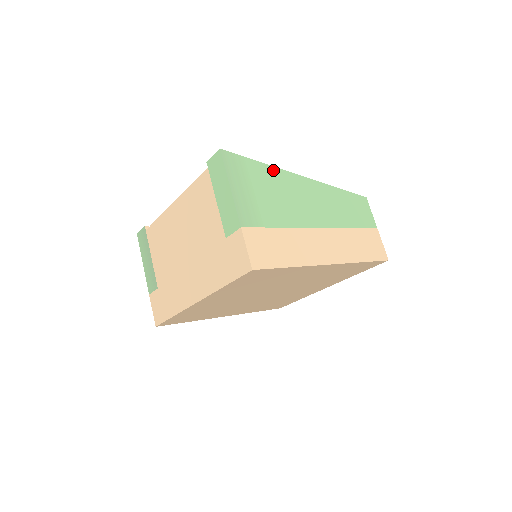
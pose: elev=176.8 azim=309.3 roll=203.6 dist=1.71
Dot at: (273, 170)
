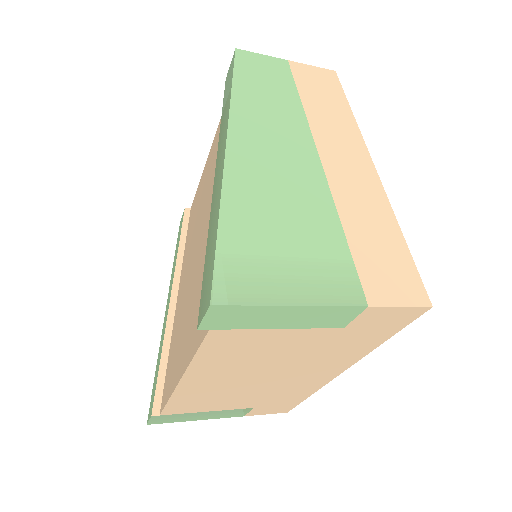
Dot at: (229, 200)
